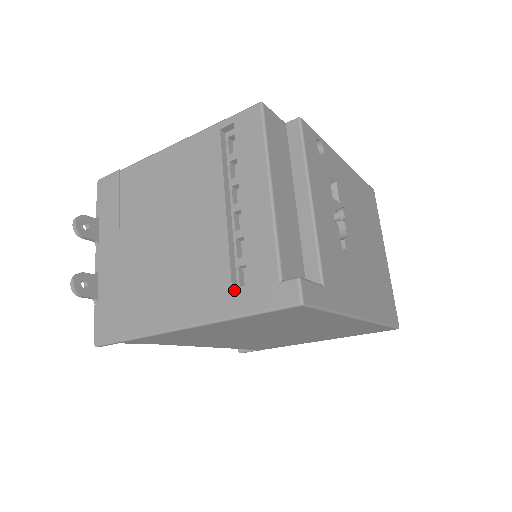
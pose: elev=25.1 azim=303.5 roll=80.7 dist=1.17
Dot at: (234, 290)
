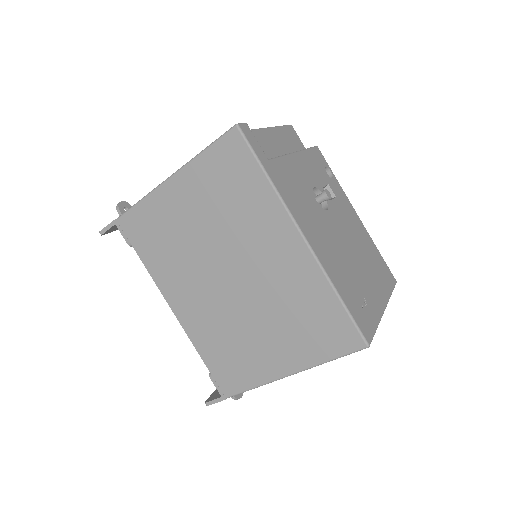
Dot at: occluded
